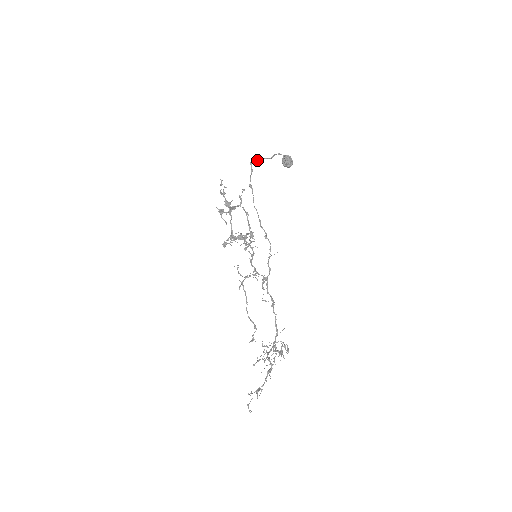
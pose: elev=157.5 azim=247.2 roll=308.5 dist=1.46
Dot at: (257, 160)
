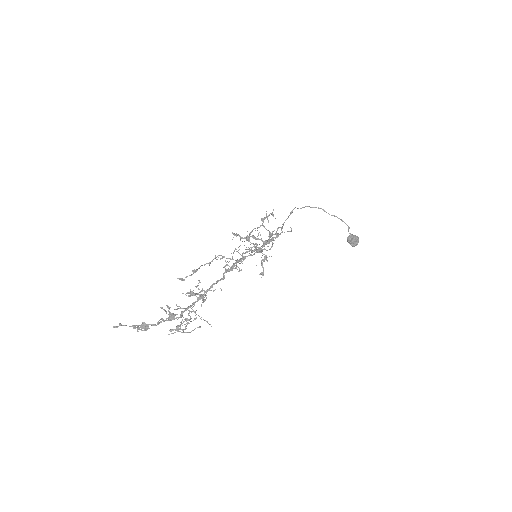
Dot at: (313, 207)
